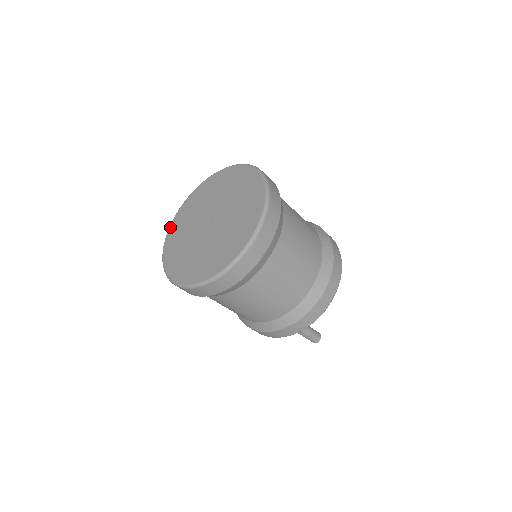
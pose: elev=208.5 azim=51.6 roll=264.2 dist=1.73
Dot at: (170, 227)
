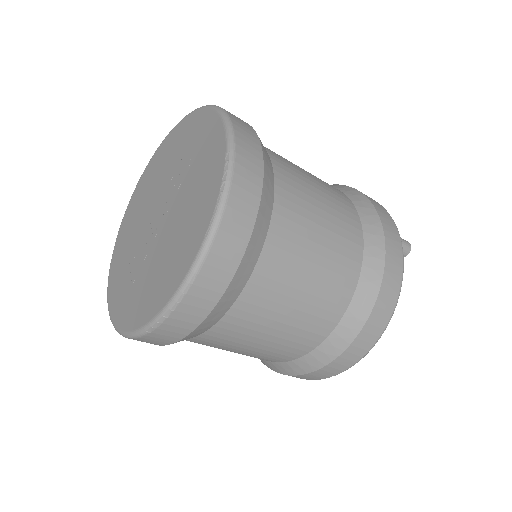
Dot at: (147, 165)
